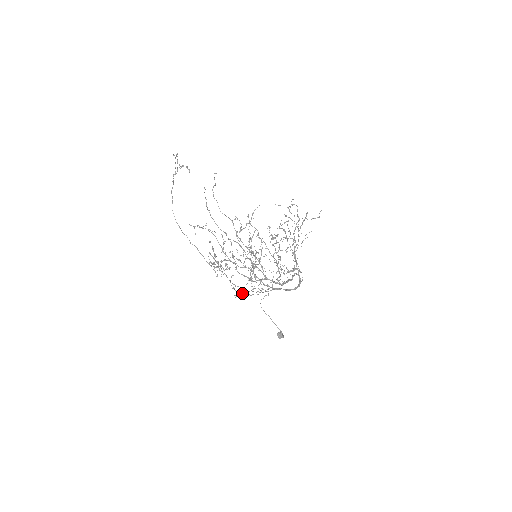
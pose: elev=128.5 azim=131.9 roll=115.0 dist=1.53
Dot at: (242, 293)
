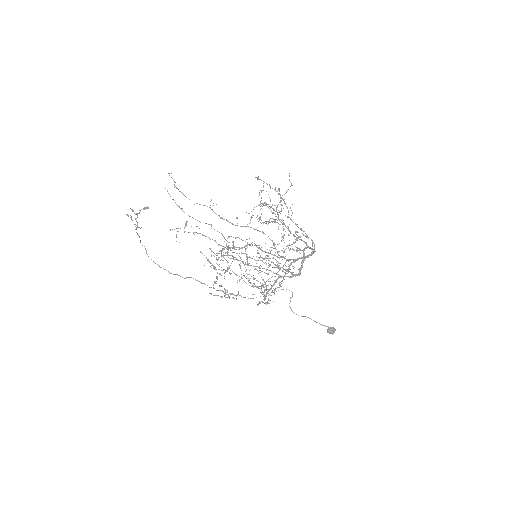
Dot at: (262, 285)
